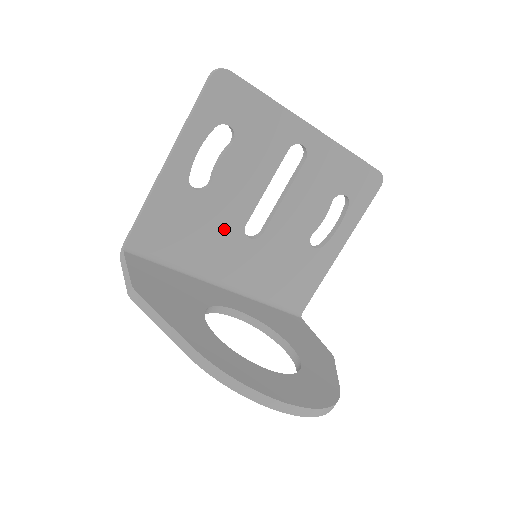
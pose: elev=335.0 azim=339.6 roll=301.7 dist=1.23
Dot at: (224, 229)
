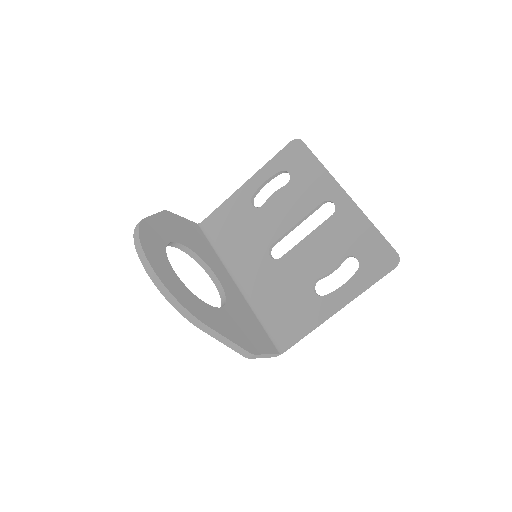
Dot at: (257, 241)
